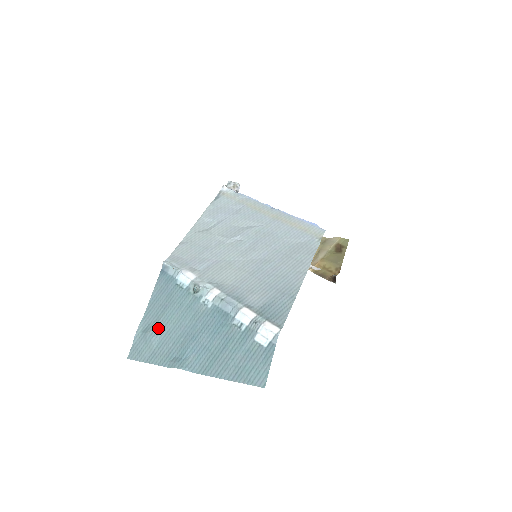
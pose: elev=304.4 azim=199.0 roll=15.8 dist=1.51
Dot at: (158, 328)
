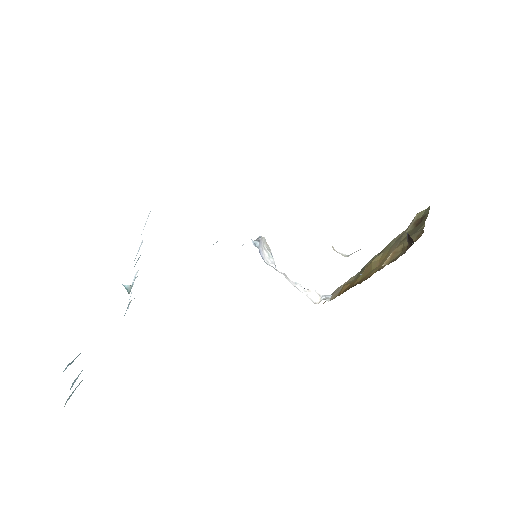
Dot at: occluded
